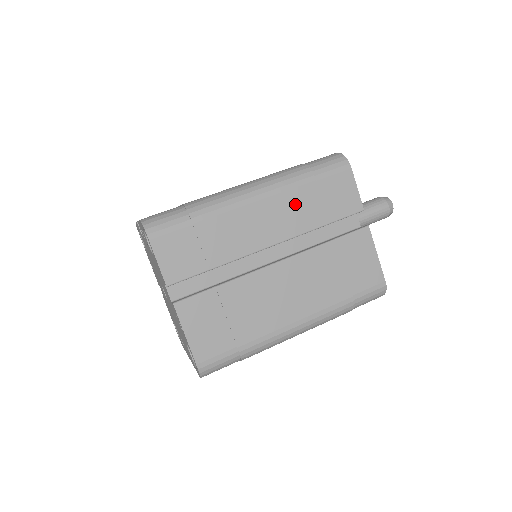
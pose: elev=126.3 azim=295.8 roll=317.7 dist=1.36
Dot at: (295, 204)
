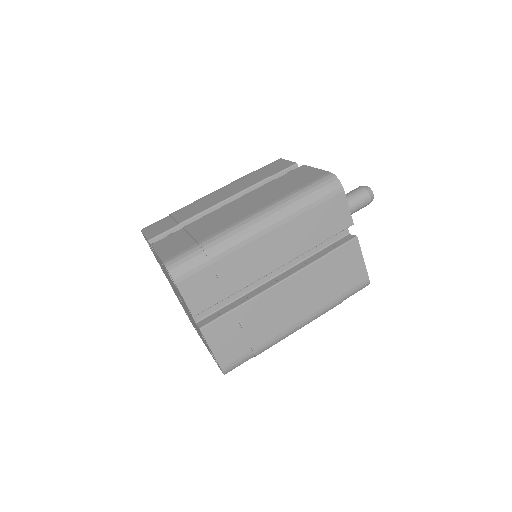
Dot at: (296, 231)
